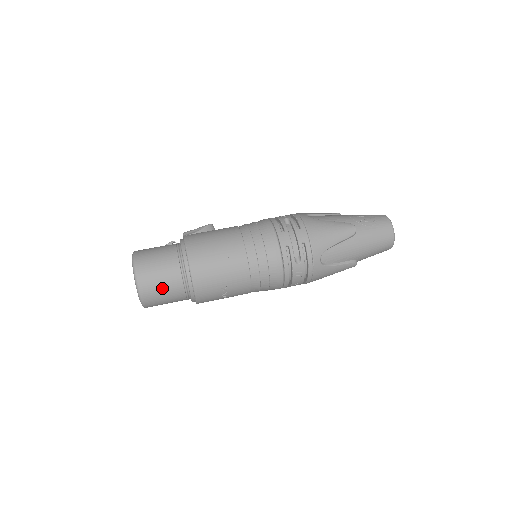
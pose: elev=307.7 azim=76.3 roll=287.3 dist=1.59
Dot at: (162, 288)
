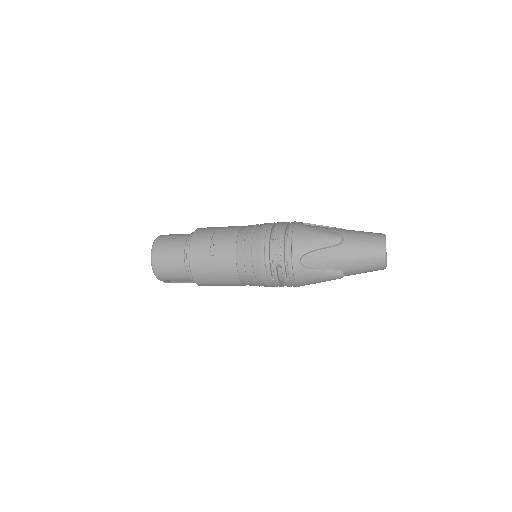
Dot at: occluded
